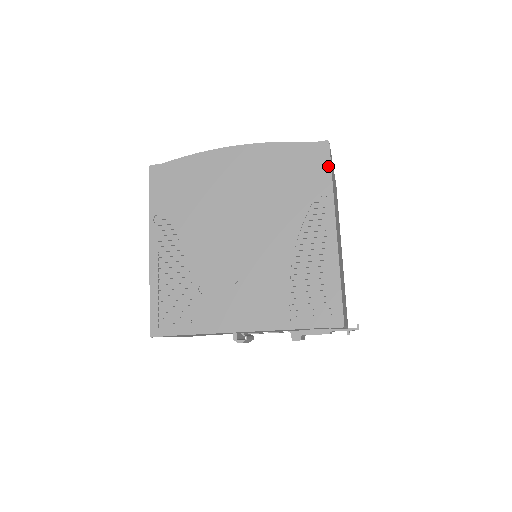
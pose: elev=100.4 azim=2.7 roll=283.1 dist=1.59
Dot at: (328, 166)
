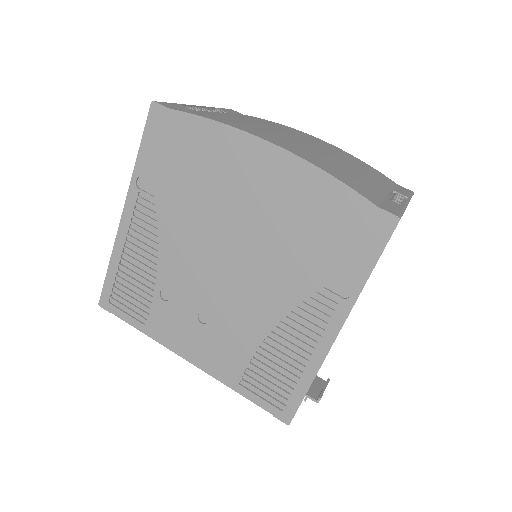
Dot at: (377, 253)
